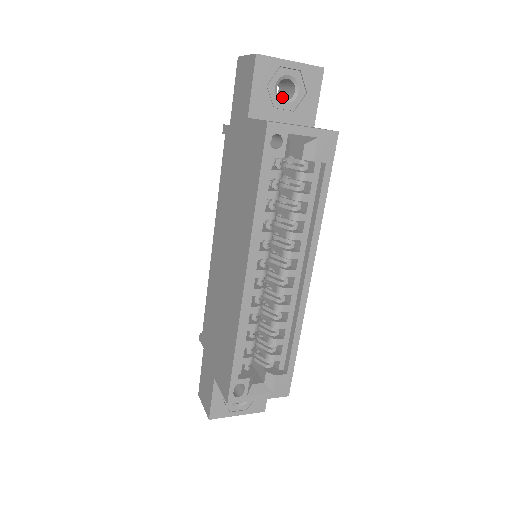
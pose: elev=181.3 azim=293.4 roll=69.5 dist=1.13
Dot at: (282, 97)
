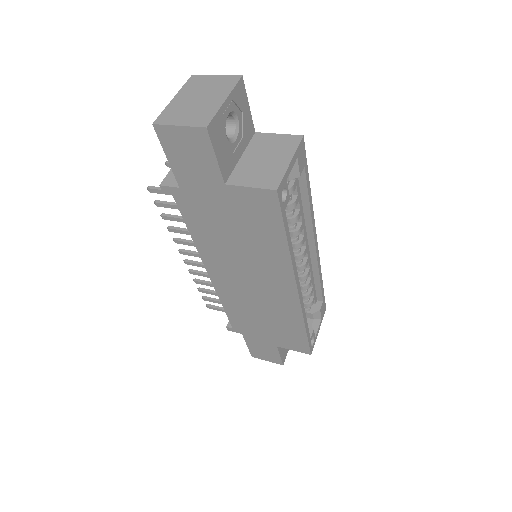
Dot at: occluded
